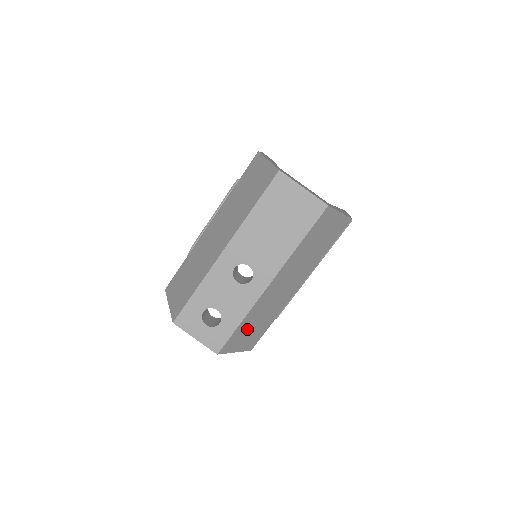
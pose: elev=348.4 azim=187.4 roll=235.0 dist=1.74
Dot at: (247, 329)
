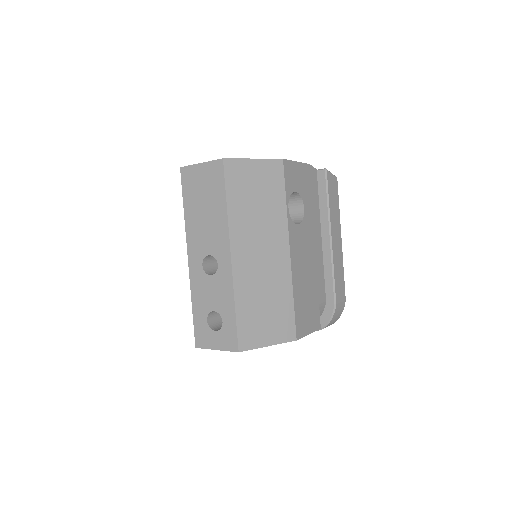
Dot at: (256, 314)
